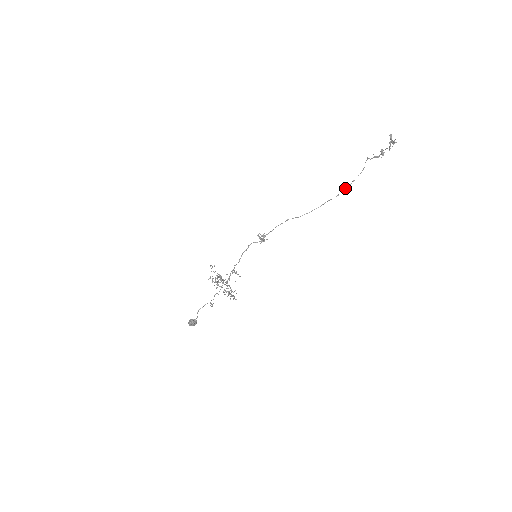
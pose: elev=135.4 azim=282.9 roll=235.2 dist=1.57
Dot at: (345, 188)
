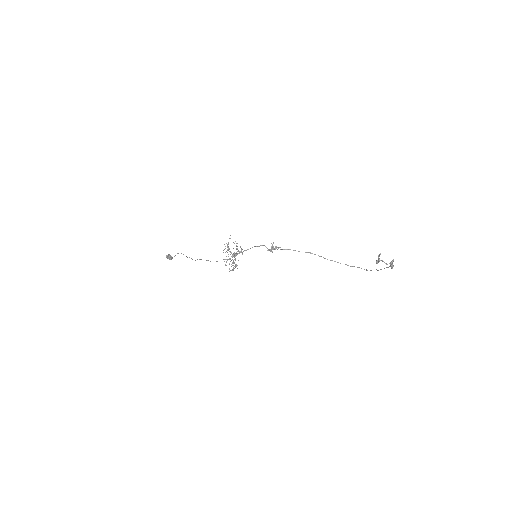
Dot at: occluded
